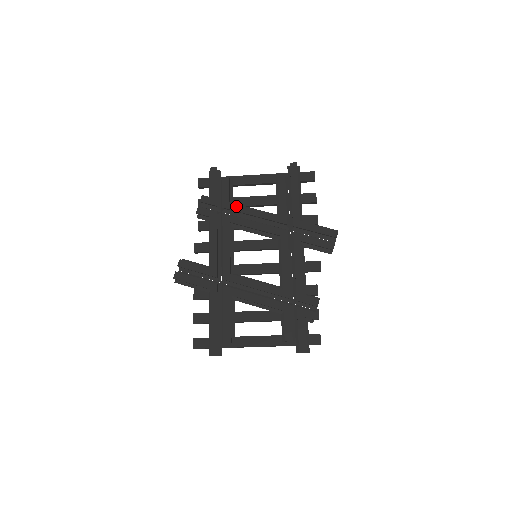
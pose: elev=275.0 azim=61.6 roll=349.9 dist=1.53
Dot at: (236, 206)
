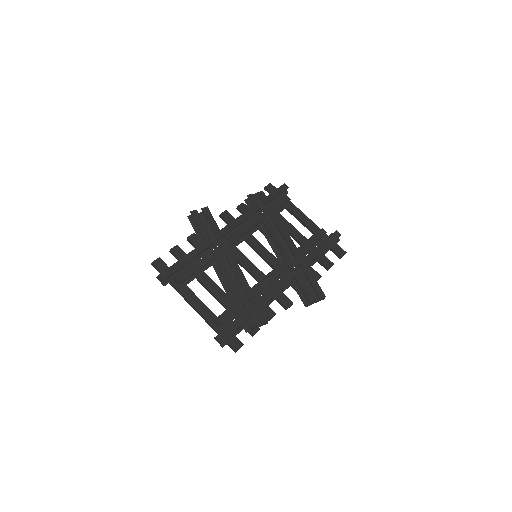
Dot at: (277, 217)
